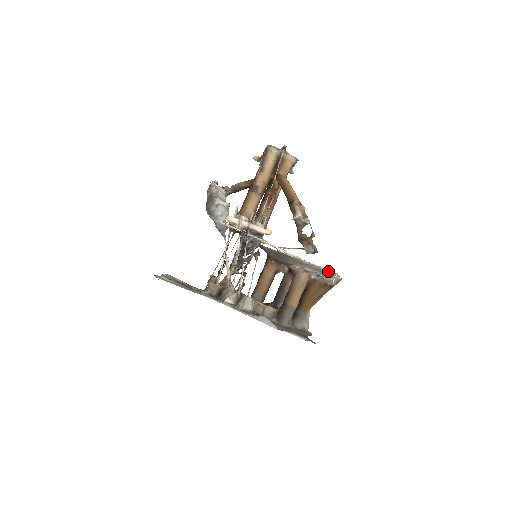
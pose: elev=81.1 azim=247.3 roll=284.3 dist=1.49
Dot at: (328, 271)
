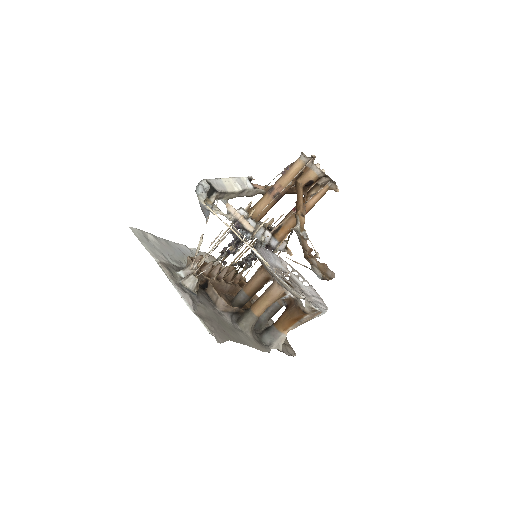
Dot at: (289, 288)
